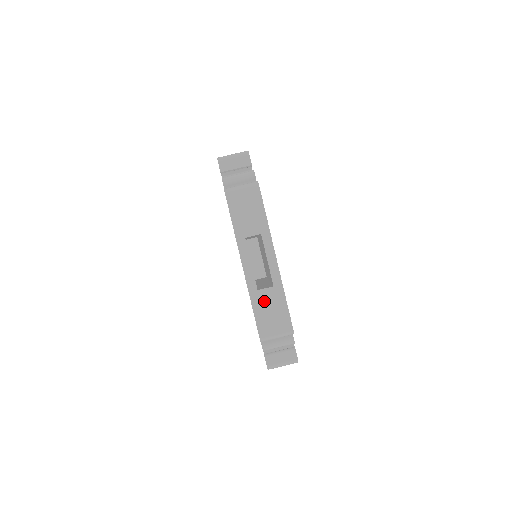
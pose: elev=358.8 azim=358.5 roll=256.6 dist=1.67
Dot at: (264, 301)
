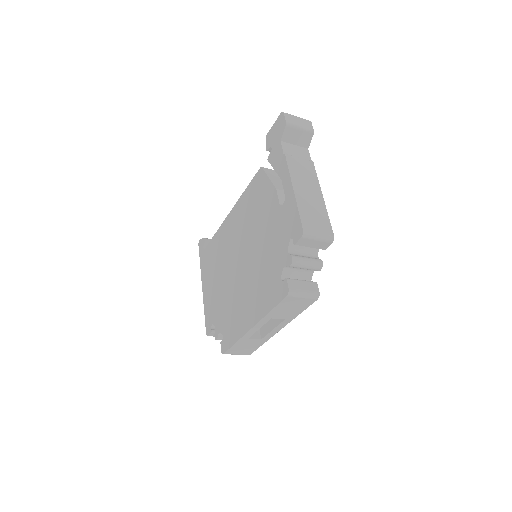
Dot at: (246, 343)
